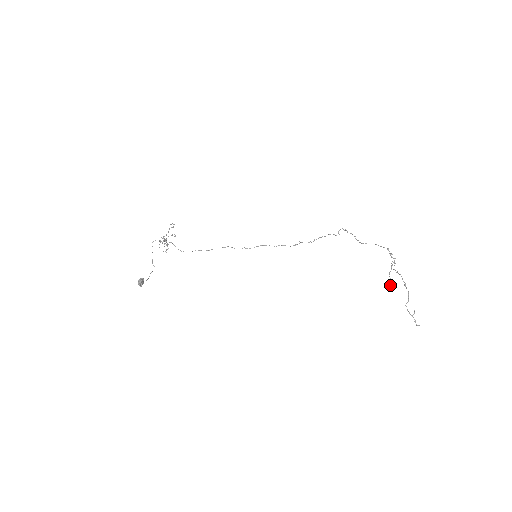
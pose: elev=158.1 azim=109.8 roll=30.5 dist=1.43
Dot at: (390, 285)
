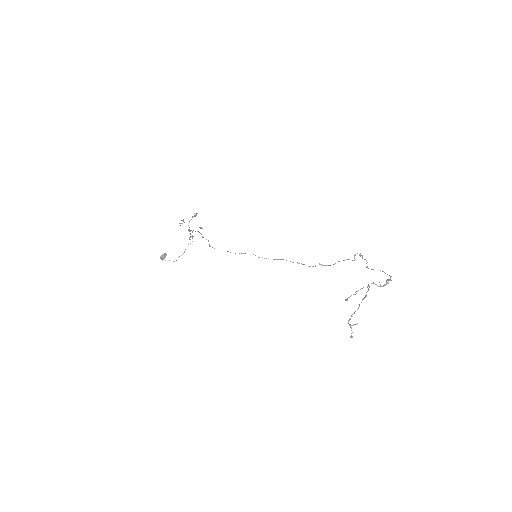
Dot at: (350, 296)
